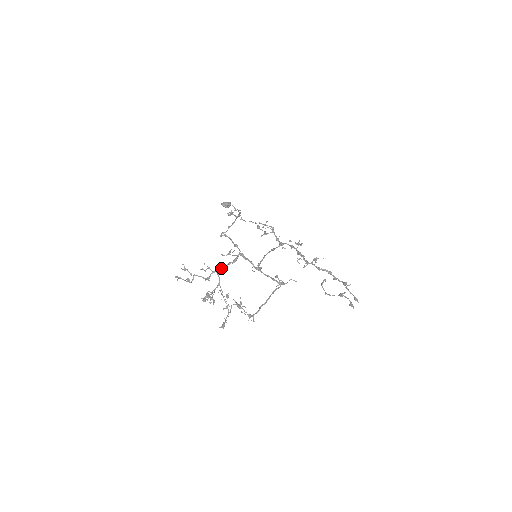
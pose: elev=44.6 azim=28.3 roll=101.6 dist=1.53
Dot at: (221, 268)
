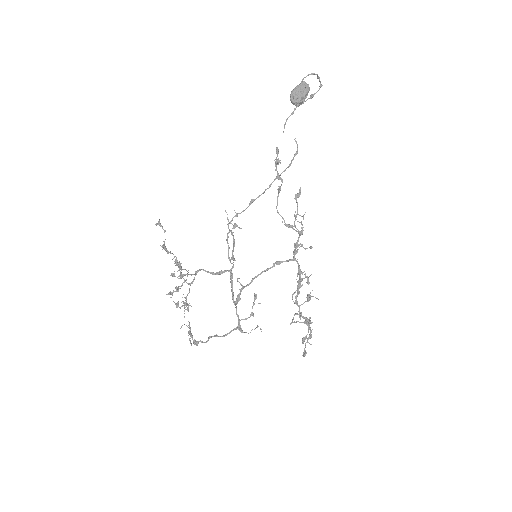
Dot at: occluded
